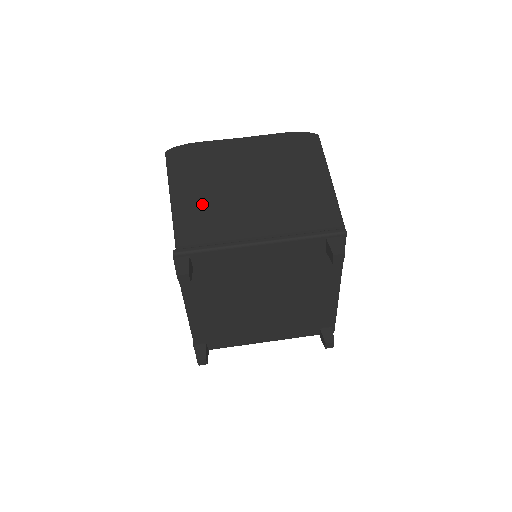
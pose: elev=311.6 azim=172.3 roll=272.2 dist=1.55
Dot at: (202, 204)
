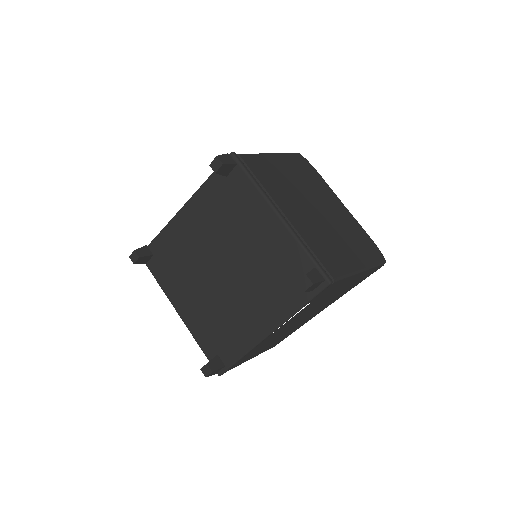
Dot at: (280, 173)
